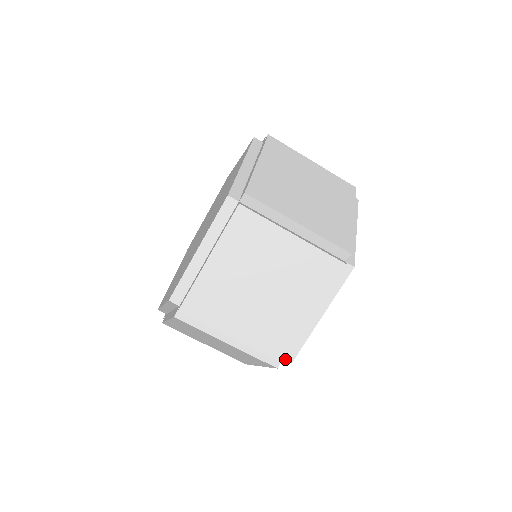
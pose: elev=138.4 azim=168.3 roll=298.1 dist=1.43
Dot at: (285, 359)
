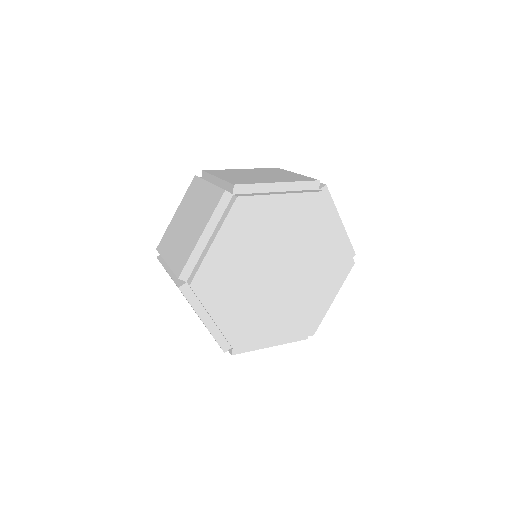
Dot at: (180, 275)
